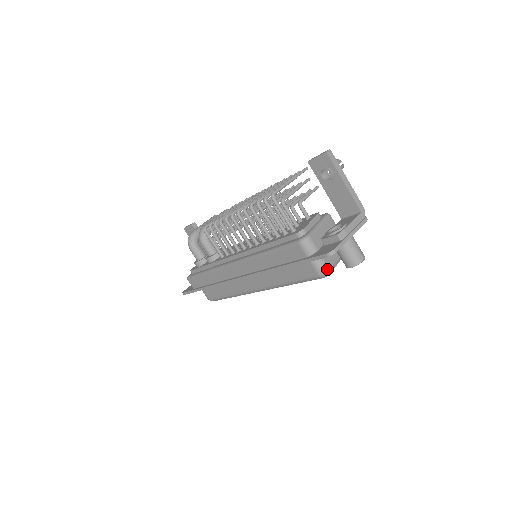
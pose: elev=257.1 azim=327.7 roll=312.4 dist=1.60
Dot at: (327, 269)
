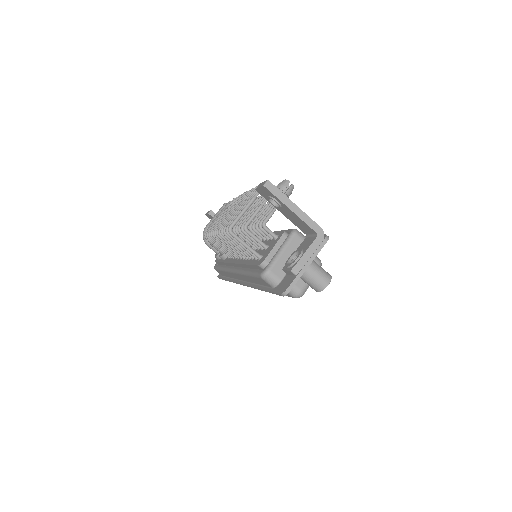
Dot at: (299, 292)
